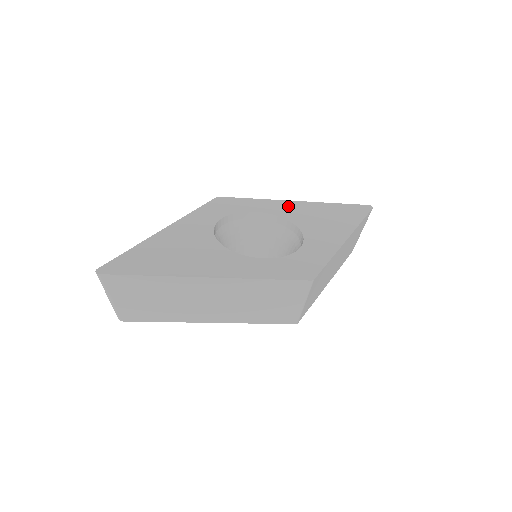
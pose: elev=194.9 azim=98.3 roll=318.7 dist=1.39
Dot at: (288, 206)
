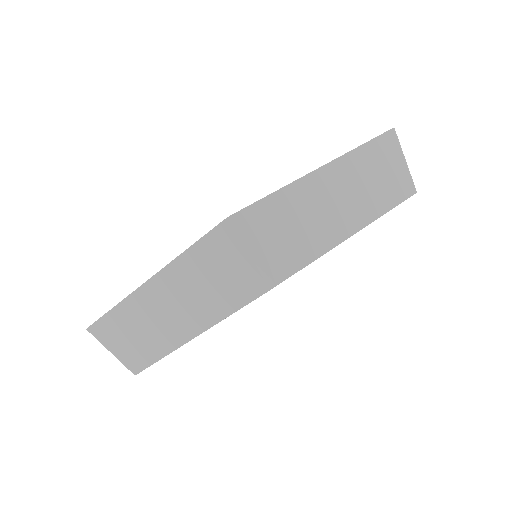
Dot at: occluded
